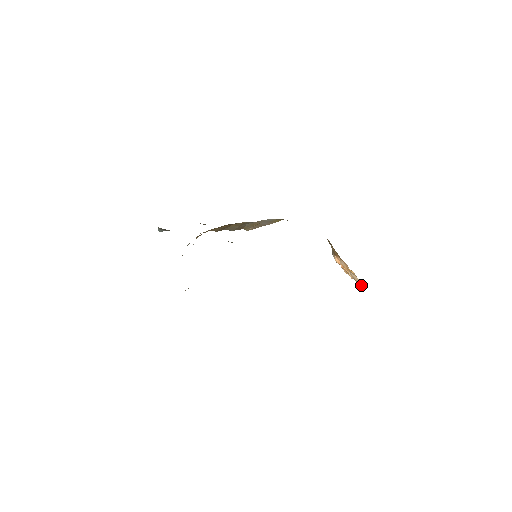
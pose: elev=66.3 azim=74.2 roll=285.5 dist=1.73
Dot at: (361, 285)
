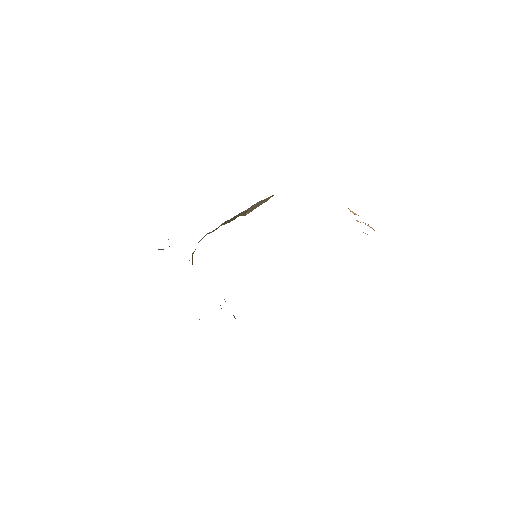
Dot at: occluded
